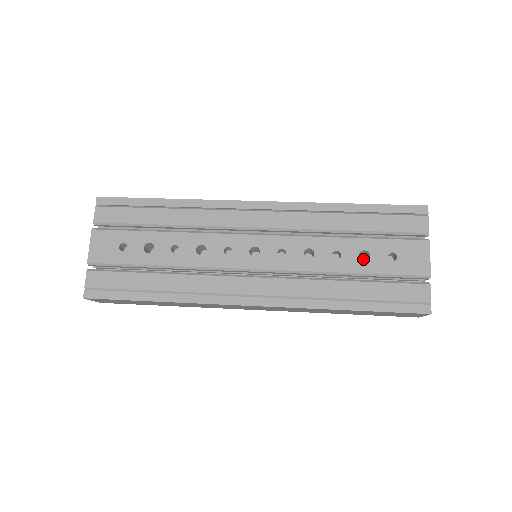
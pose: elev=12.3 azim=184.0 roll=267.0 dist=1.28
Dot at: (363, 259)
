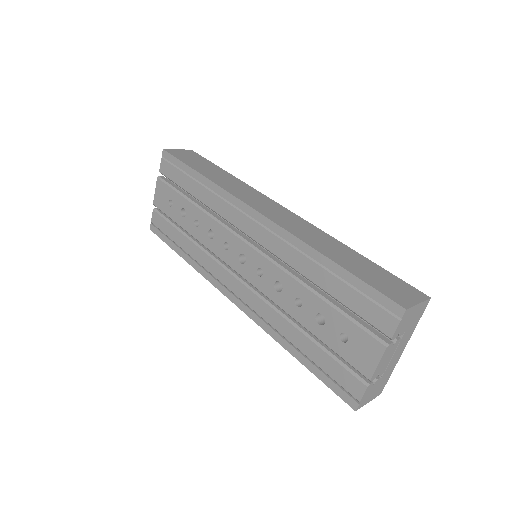
Dot at: occluded
